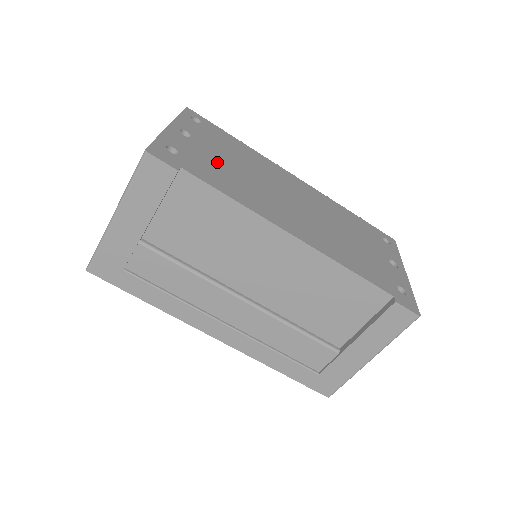
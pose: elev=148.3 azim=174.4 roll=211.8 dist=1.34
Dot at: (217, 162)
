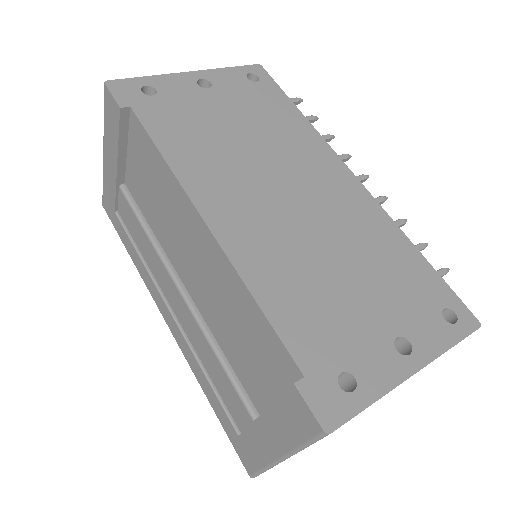
Dot at: (207, 118)
